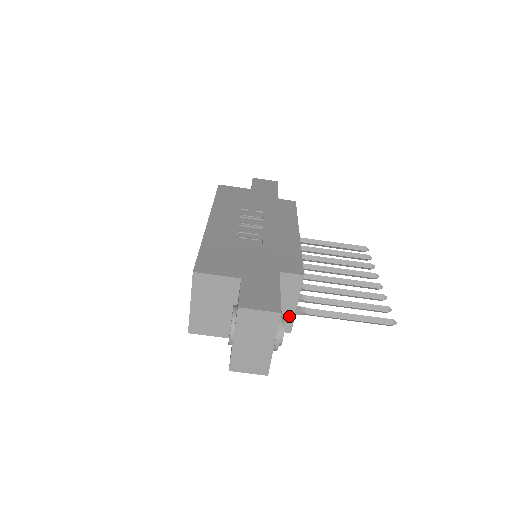
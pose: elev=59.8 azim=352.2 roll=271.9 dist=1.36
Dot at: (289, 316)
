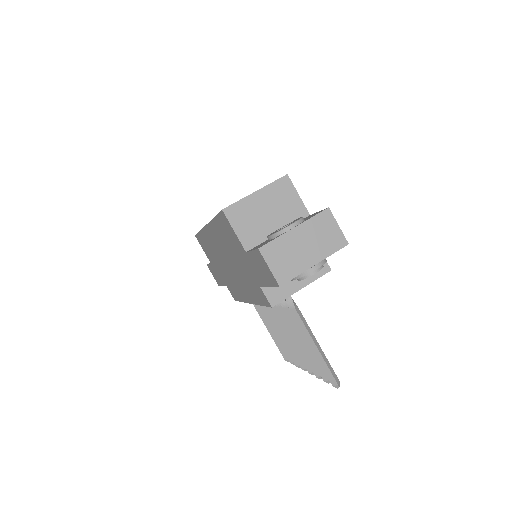
Dot at: (287, 291)
